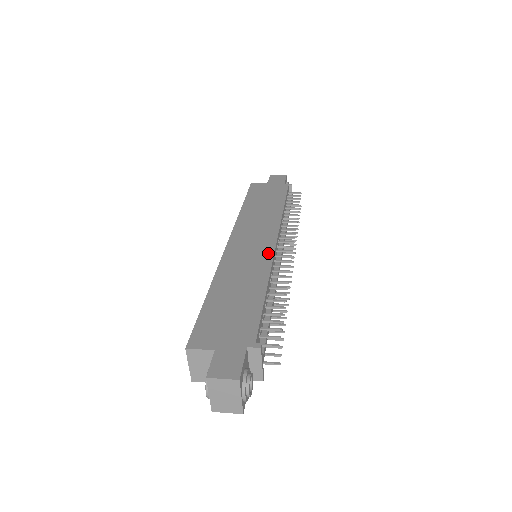
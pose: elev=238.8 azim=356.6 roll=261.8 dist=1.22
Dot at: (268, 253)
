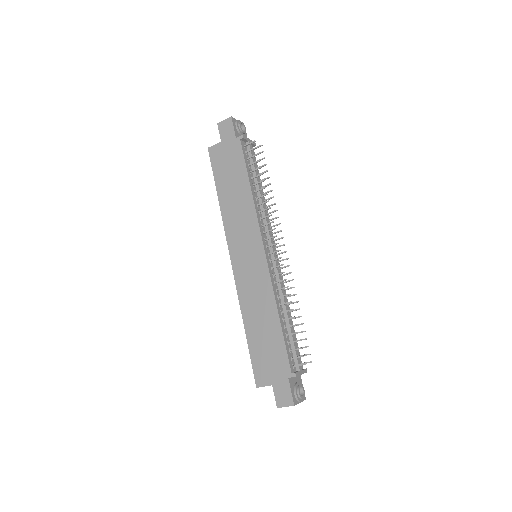
Dot at: (264, 269)
